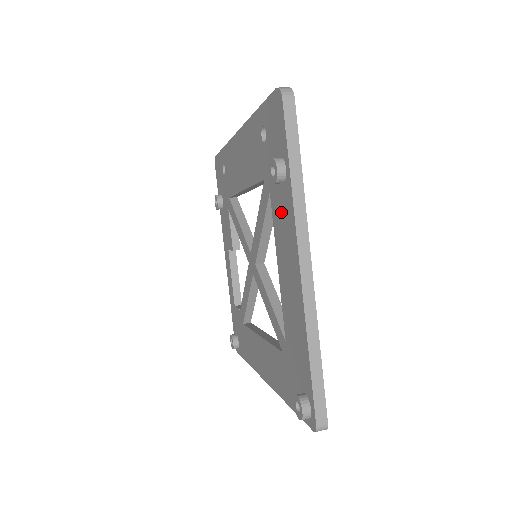
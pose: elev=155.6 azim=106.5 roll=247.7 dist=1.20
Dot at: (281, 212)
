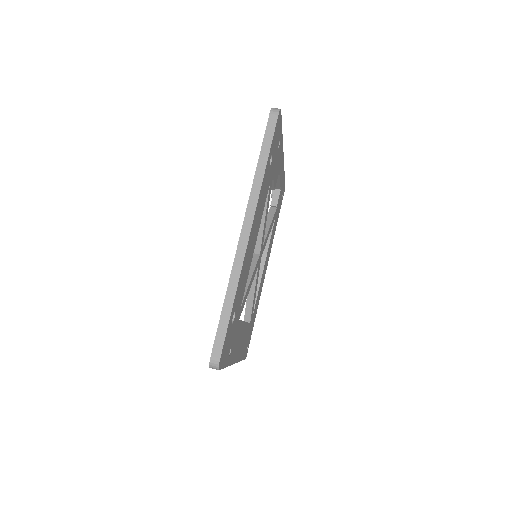
Dot at: occluded
